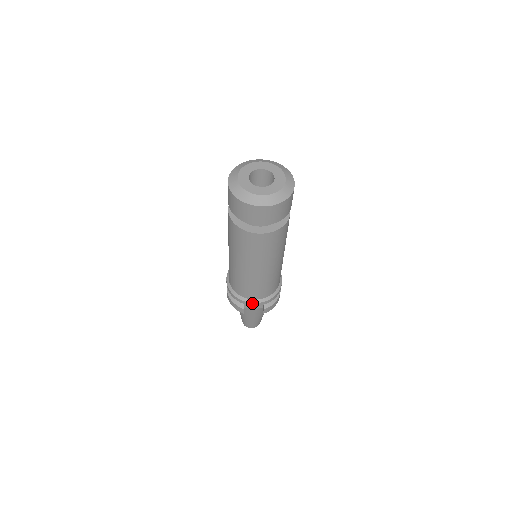
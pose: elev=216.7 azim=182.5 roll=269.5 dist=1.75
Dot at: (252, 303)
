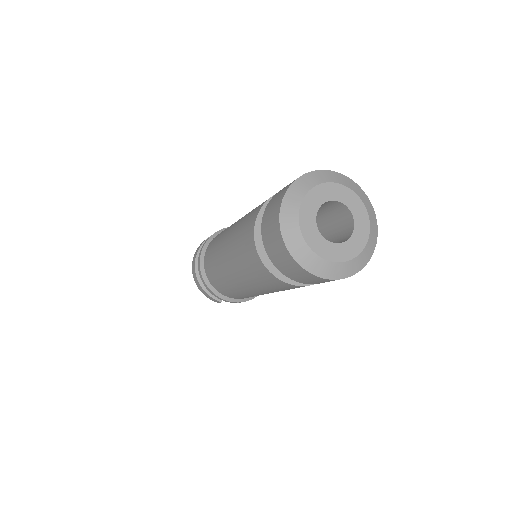
Dot at: (238, 302)
